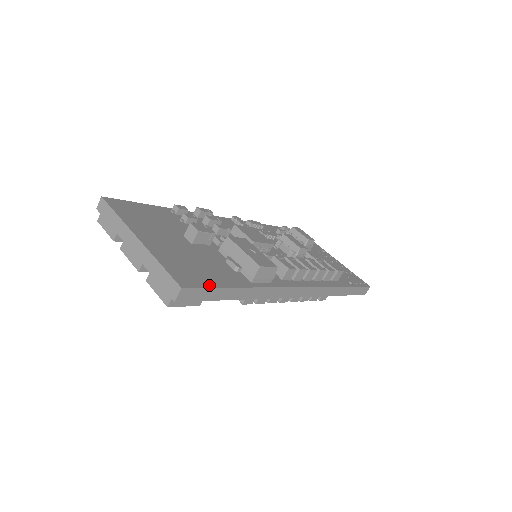
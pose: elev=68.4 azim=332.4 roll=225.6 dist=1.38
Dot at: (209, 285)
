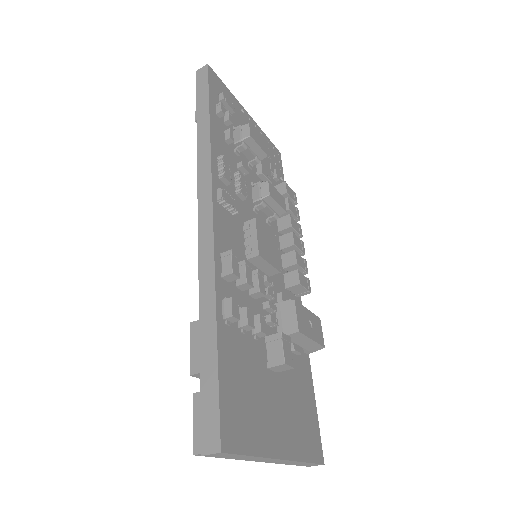
Dot at: (317, 422)
